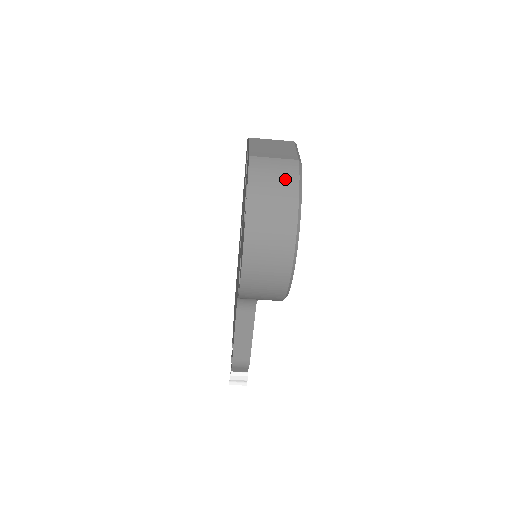
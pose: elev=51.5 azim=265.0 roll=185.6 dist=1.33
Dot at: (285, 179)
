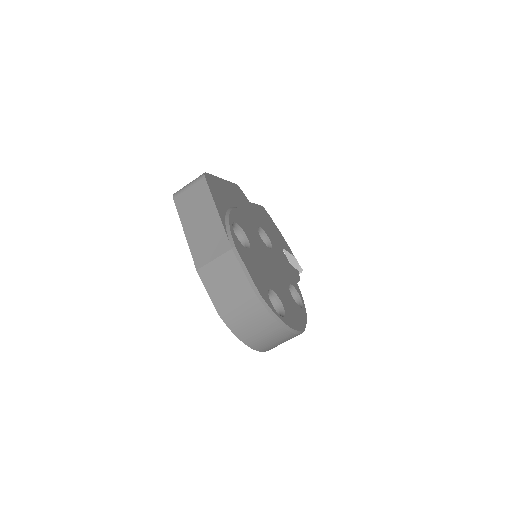
Dot at: (259, 318)
